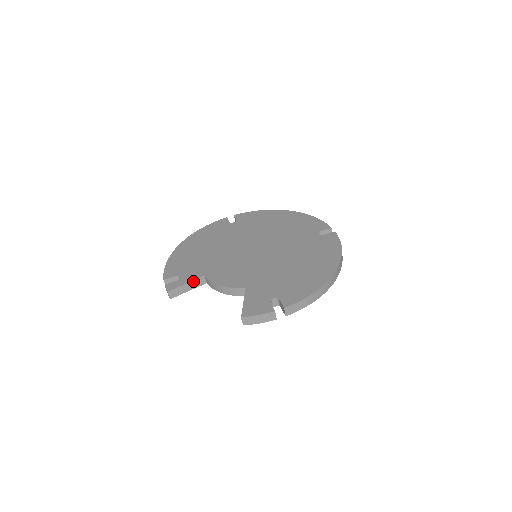
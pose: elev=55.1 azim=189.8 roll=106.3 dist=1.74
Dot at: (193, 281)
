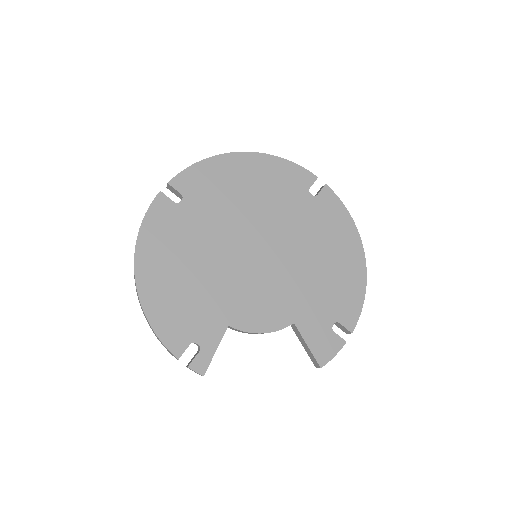
Dot at: (220, 341)
